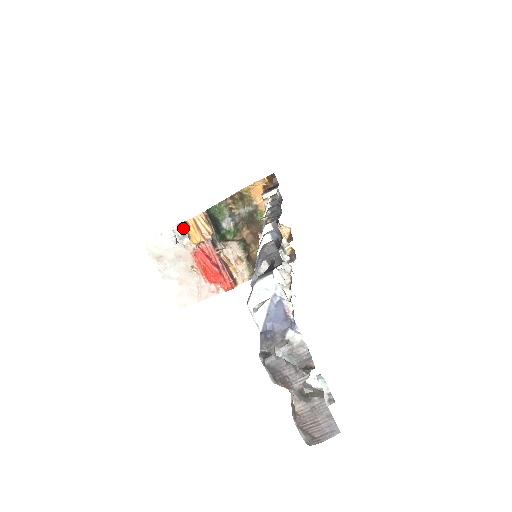
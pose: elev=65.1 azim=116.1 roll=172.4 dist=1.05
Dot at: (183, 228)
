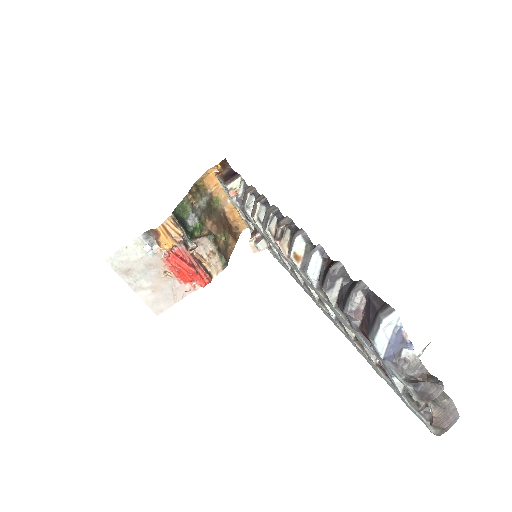
Dot at: (150, 236)
